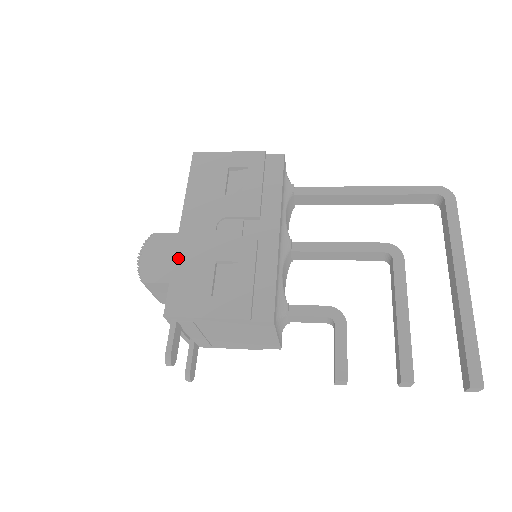
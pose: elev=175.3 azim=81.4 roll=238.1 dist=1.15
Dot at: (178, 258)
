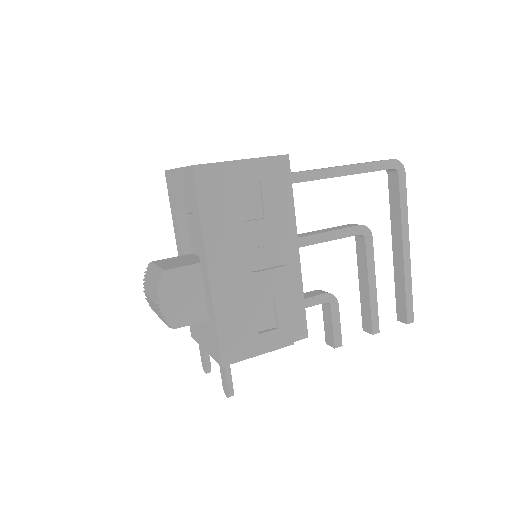
Dot at: (218, 307)
